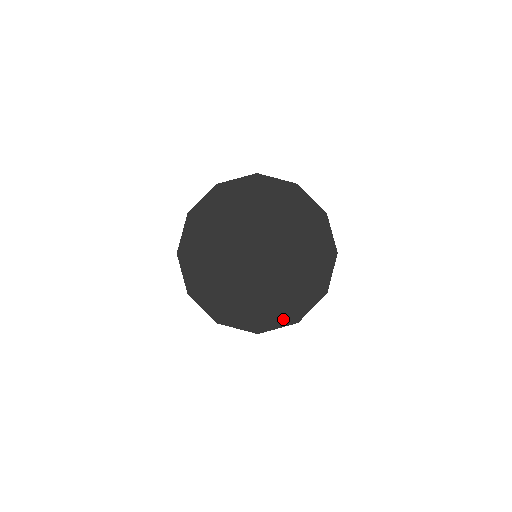
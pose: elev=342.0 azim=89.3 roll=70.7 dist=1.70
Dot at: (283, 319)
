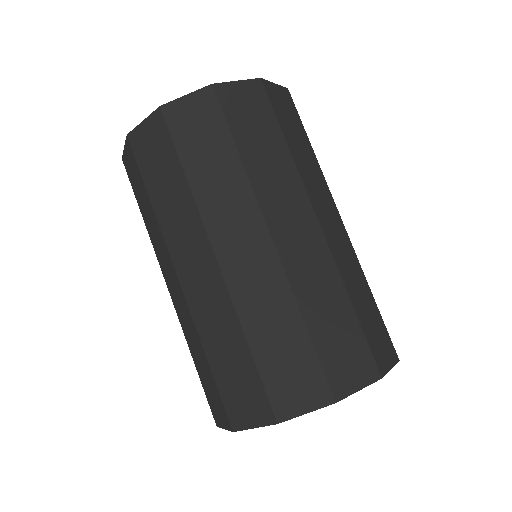
Dot at: occluded
